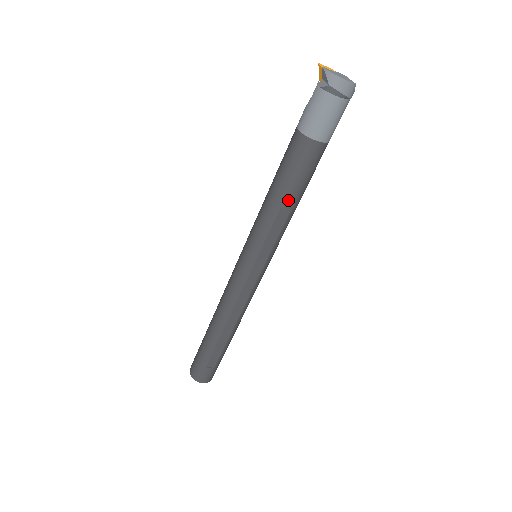
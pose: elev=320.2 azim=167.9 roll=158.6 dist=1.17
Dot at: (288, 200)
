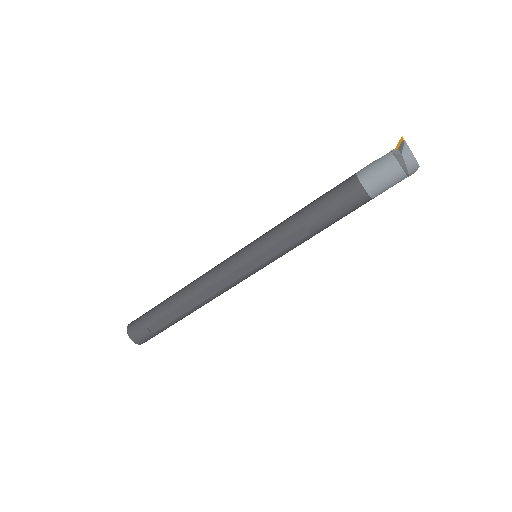
Dot at: (314, 223)
